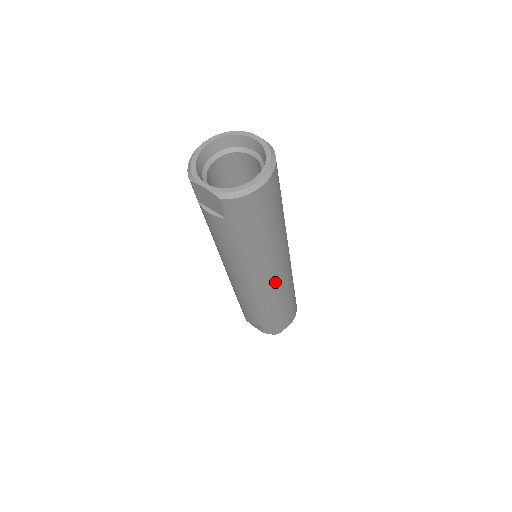
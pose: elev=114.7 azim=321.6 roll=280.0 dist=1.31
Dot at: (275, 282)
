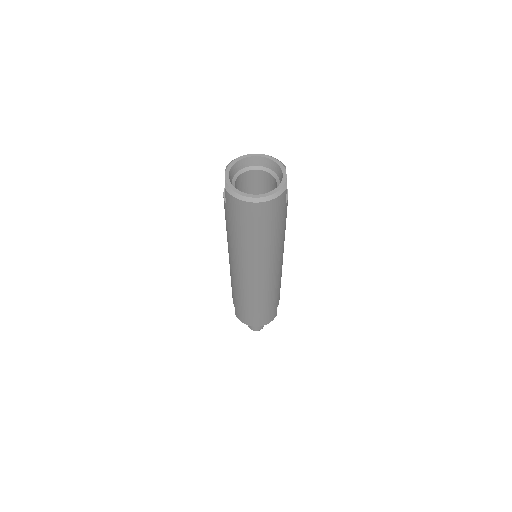
Dot at: (248, 280)
